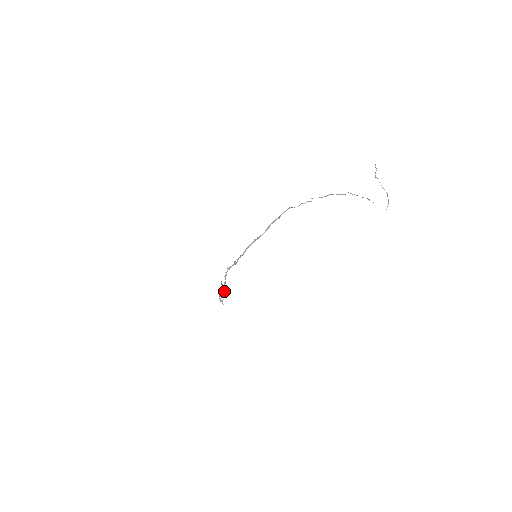
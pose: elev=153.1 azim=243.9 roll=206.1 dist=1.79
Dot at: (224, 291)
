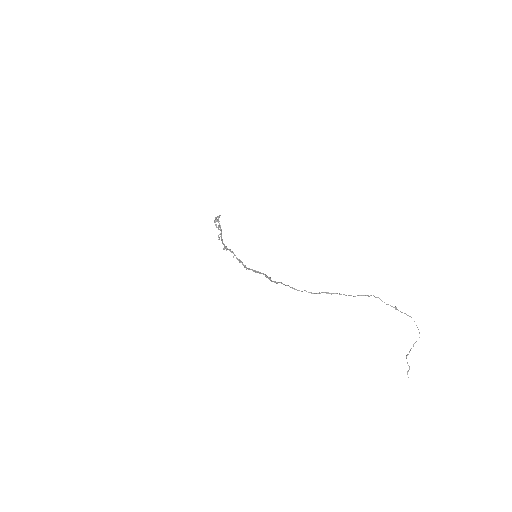
Dot at: (218, 221)
